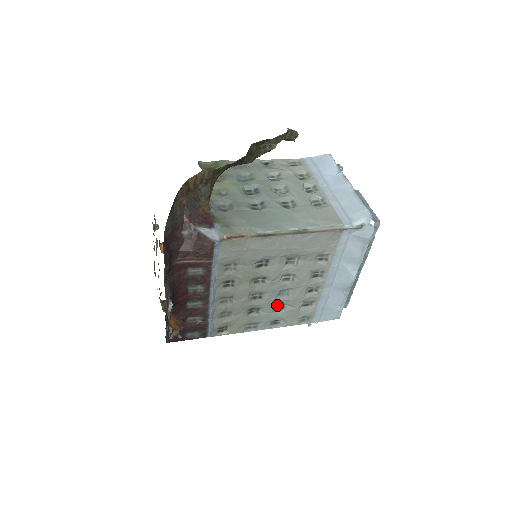
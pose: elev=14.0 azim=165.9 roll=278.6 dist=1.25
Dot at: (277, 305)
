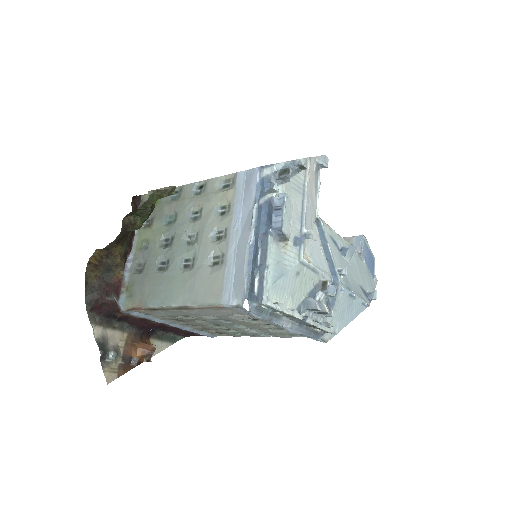
Dot at: (248, 328)
